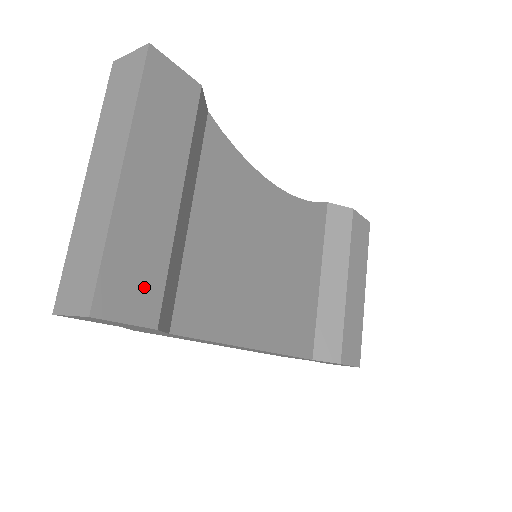
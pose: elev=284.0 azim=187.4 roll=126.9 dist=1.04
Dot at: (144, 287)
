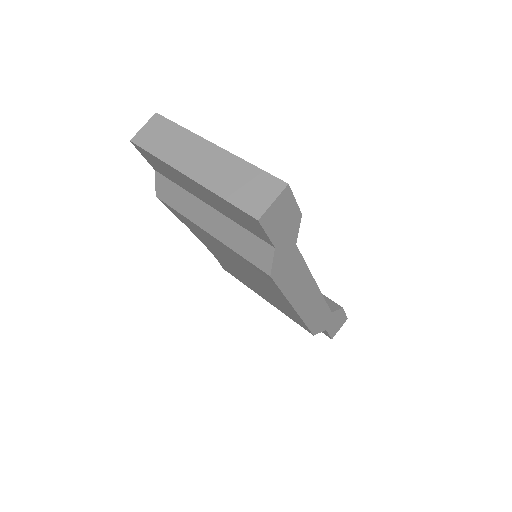
Dot at: occluded
